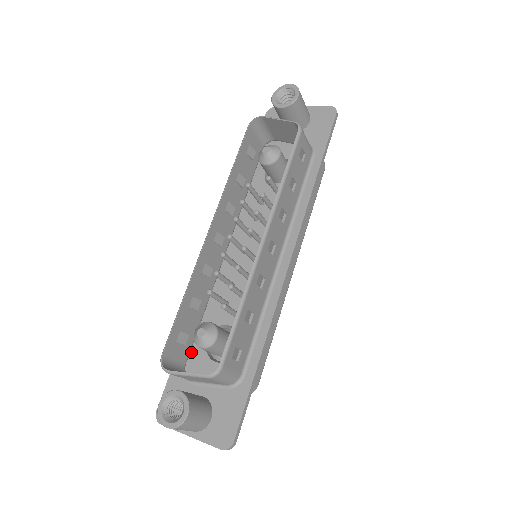
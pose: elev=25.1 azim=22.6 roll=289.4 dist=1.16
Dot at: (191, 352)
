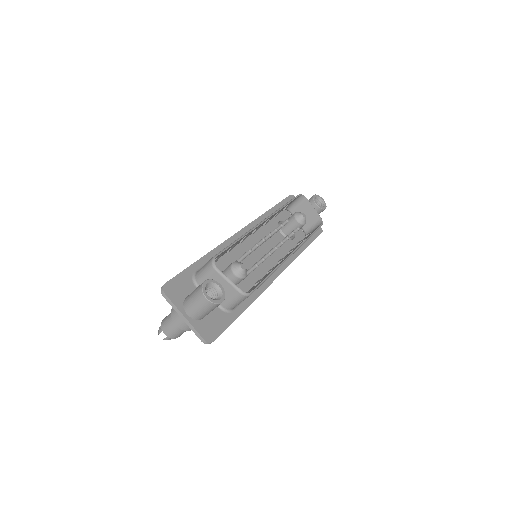
Dot at: occluded
